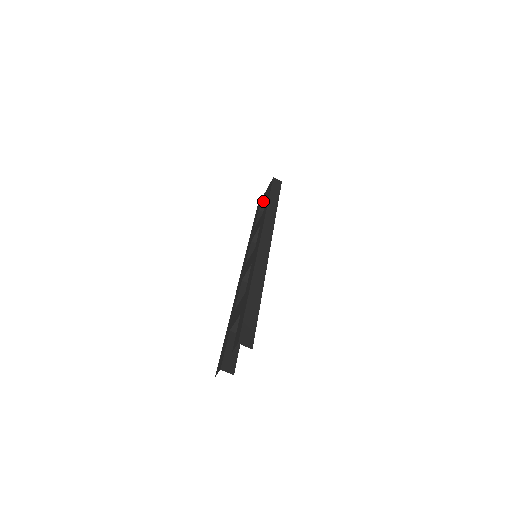
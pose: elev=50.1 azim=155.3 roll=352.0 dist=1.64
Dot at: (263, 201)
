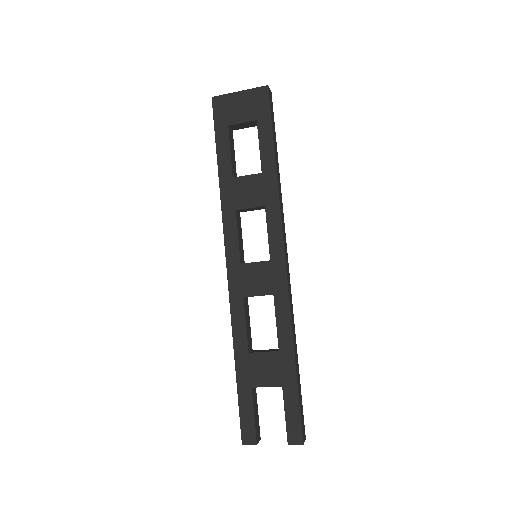
Dot at: (244, 122)
